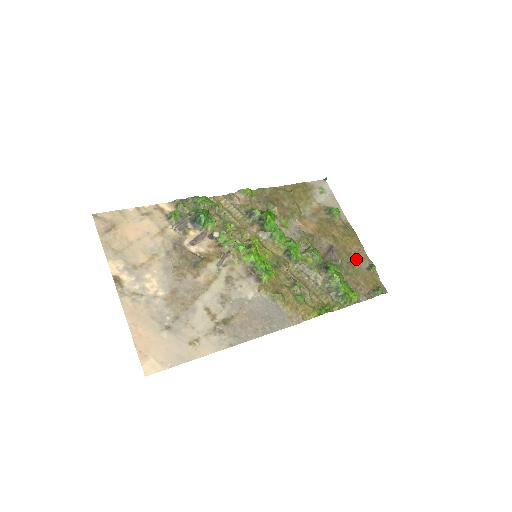
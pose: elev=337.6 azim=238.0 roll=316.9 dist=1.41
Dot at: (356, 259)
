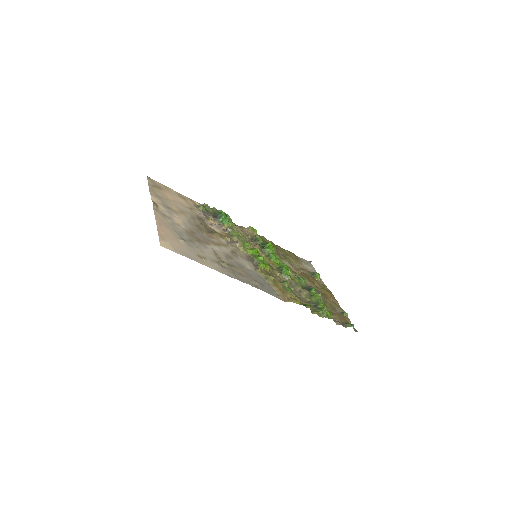
Dot at: (332, 304)
